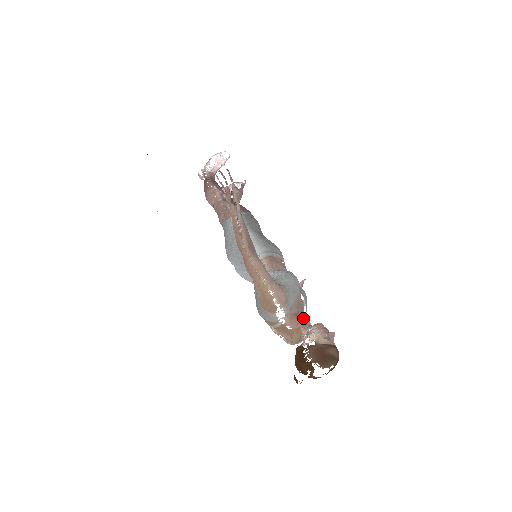
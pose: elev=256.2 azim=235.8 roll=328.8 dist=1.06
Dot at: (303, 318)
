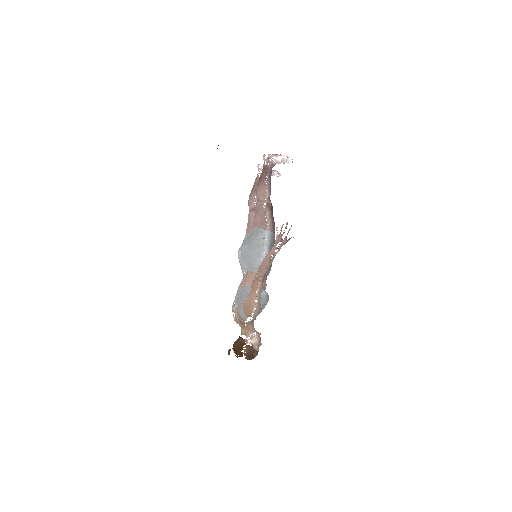
Dot at: occluded
